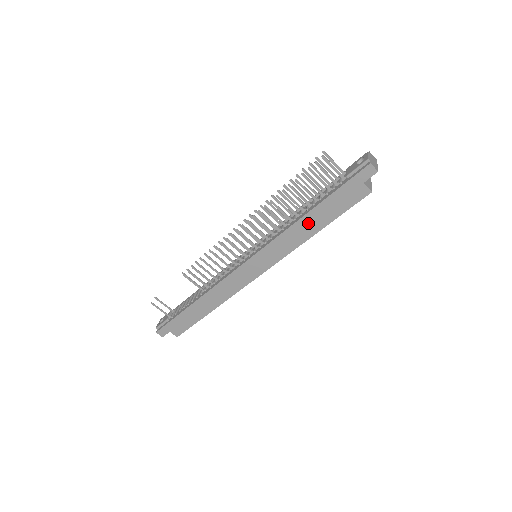
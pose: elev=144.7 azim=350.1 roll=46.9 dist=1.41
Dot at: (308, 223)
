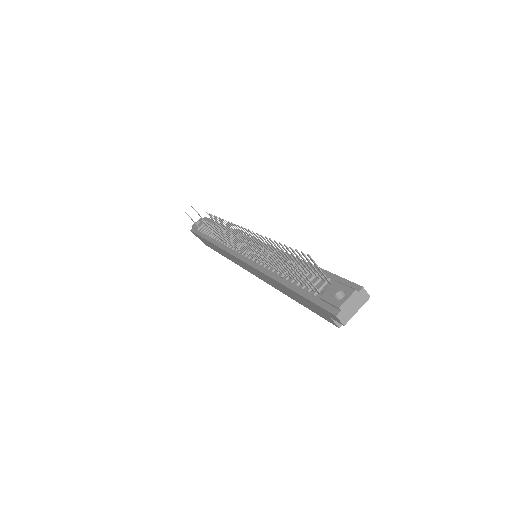
Dot at: (284, 289)
